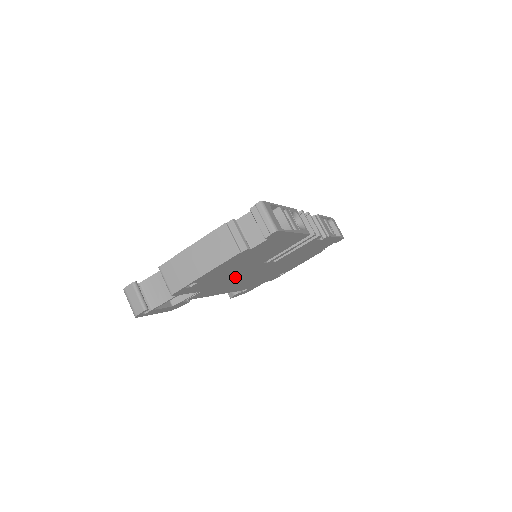
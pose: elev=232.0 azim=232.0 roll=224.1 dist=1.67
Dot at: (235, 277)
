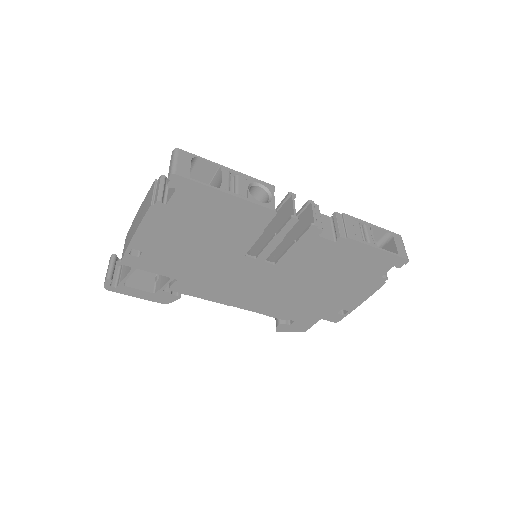
Dot at: (218, 271)
